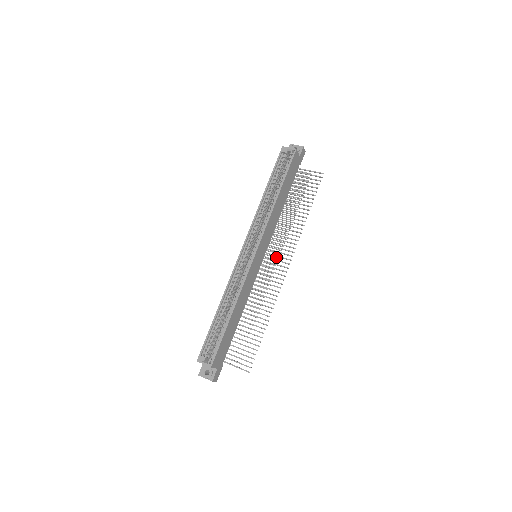
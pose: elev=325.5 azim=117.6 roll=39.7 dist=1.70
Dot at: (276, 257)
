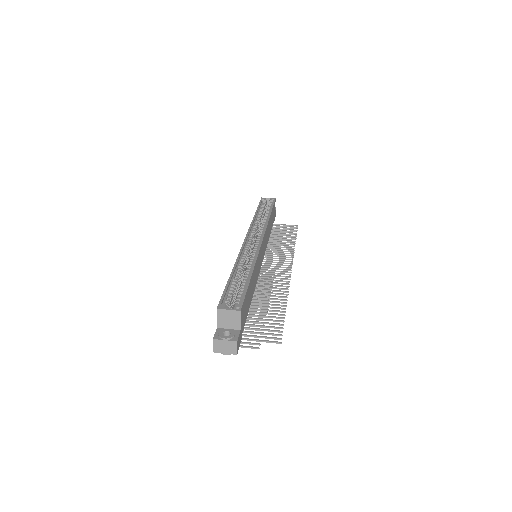
Dot at: occluded
